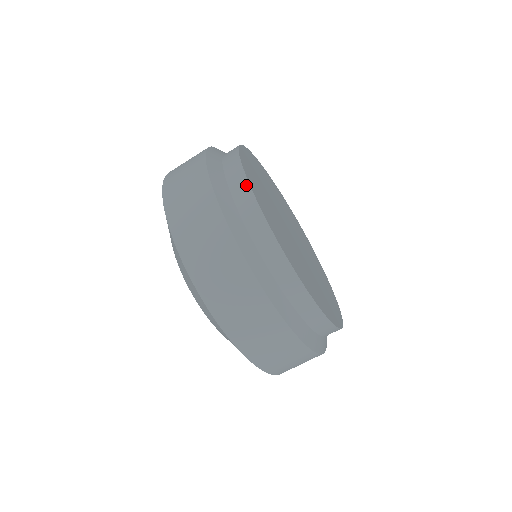
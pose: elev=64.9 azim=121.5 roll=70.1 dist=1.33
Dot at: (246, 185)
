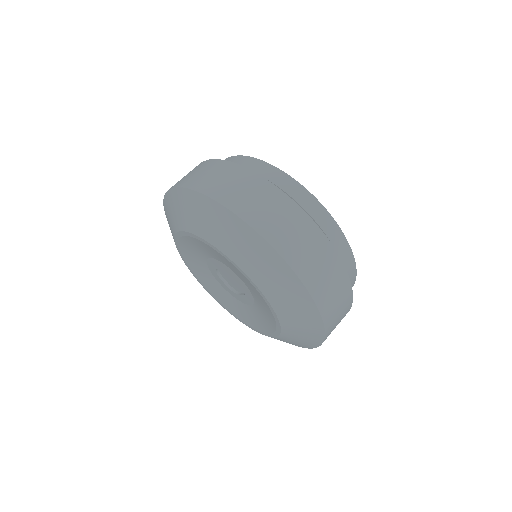
Dot at: occluded
